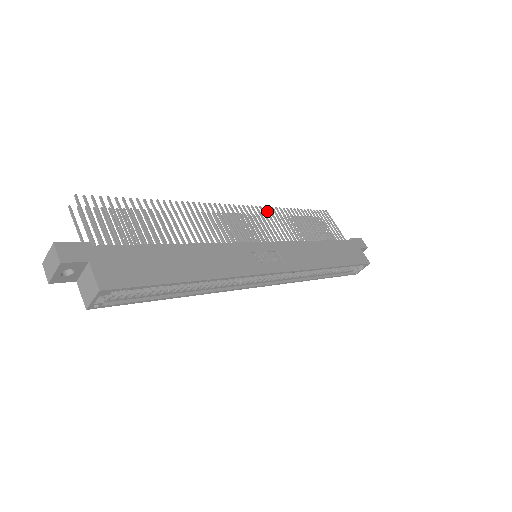
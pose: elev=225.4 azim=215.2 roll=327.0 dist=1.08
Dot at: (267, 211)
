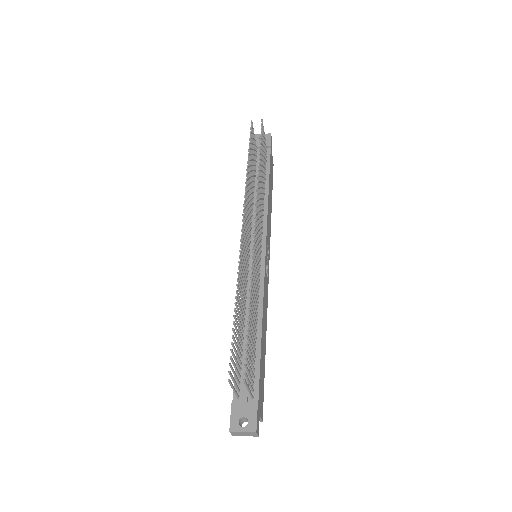
Dot at: occluded
